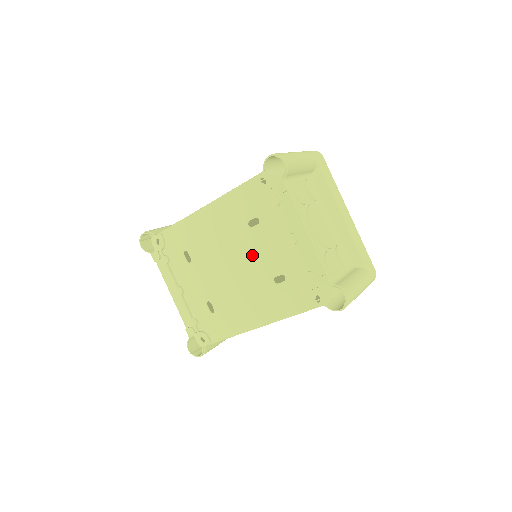
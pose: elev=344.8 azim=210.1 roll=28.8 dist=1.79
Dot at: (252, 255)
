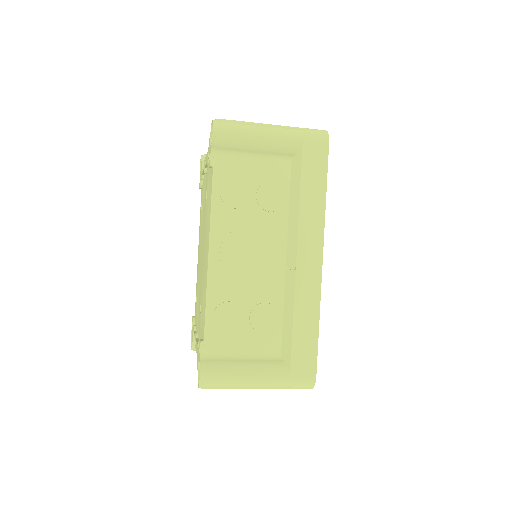
Dot at: occluded
